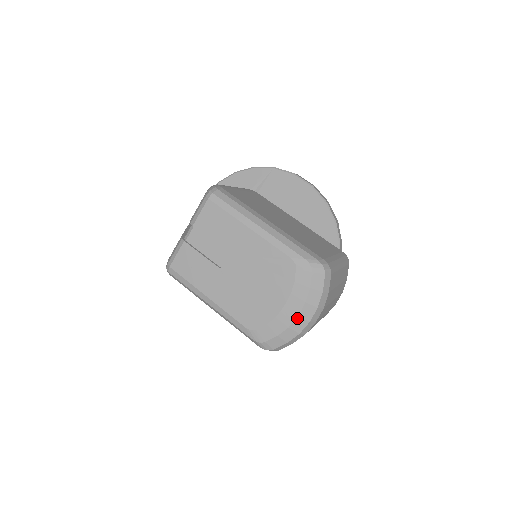
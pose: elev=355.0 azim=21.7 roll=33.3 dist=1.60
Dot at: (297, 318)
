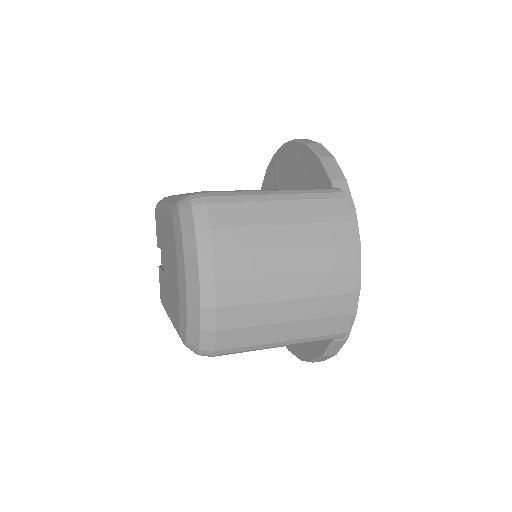
Dot at: (187, 285)
